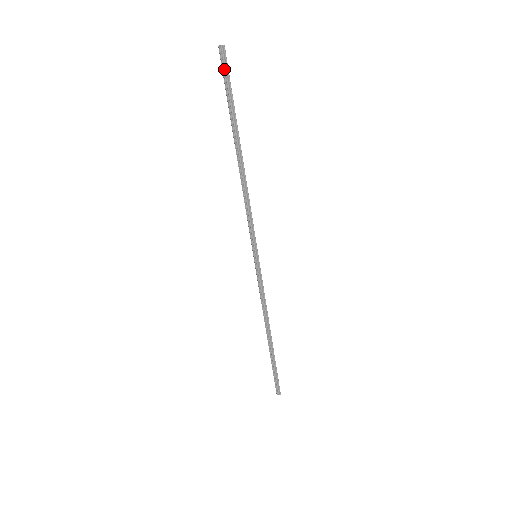
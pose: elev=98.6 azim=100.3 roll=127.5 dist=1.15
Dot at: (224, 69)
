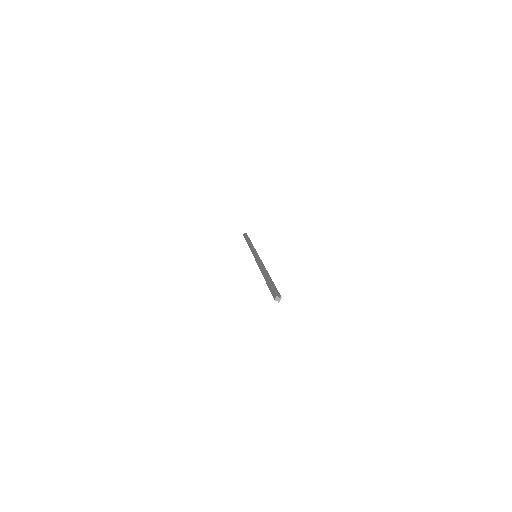
Dot at: (273, 295)
